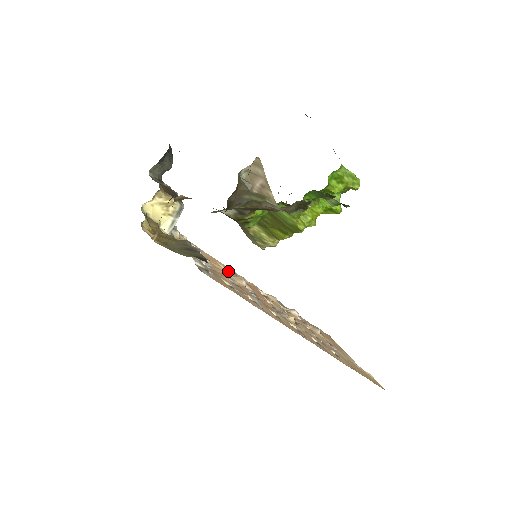
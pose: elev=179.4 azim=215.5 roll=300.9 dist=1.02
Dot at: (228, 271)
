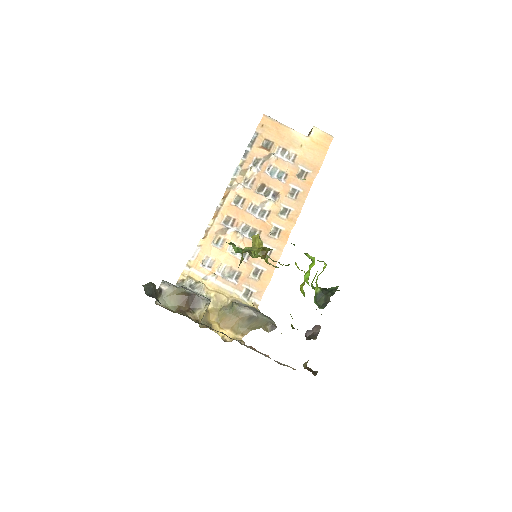
Dot at: (221, 235)
